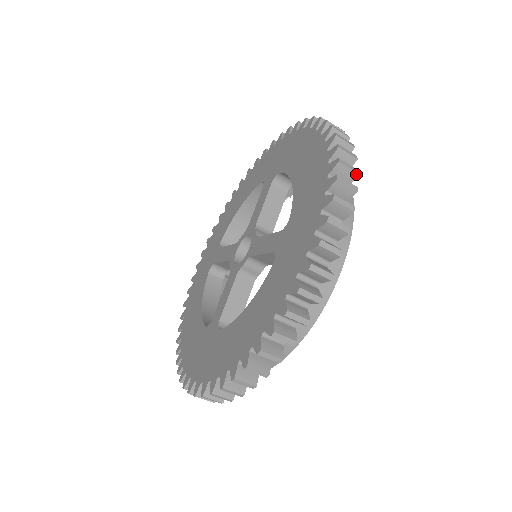
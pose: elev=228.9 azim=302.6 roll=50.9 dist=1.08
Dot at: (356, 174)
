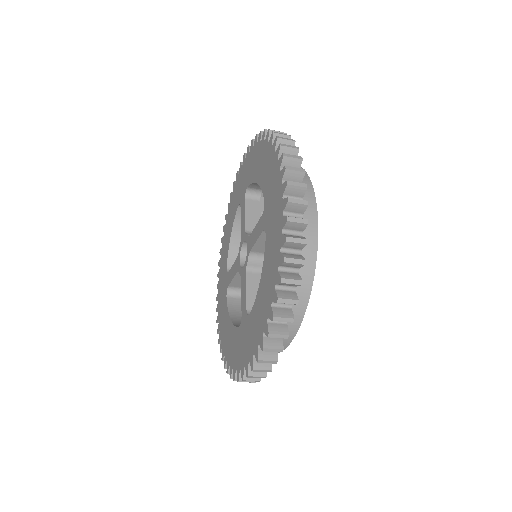
Dot at: occluded
